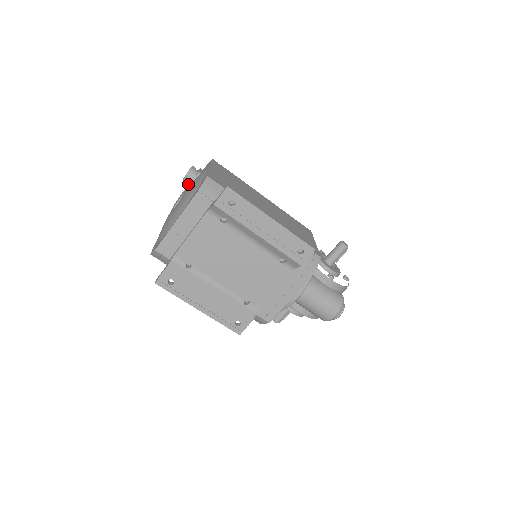
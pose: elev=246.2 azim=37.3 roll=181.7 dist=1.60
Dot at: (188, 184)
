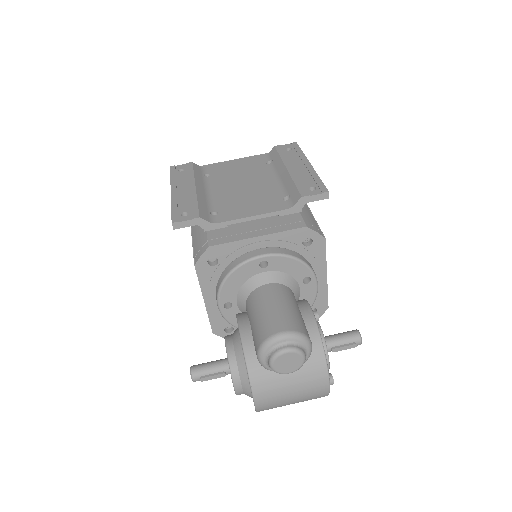
Dot at: occluded
